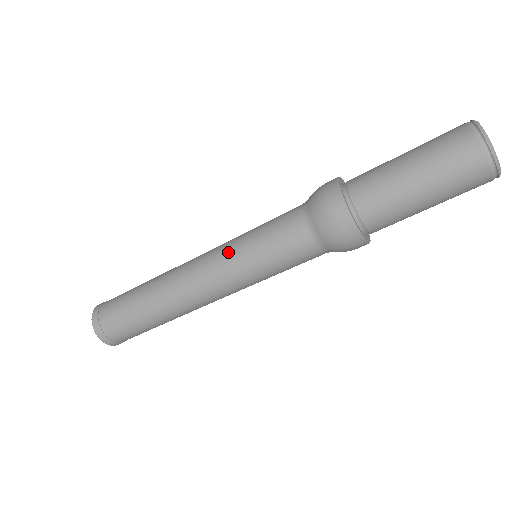
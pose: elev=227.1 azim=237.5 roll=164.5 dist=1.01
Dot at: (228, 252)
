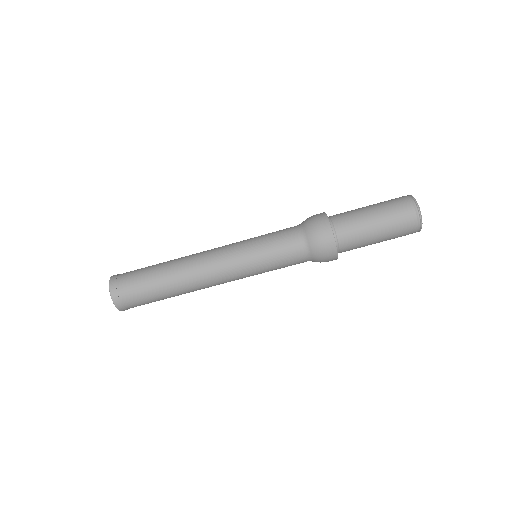
Dot at: (240, 241)
